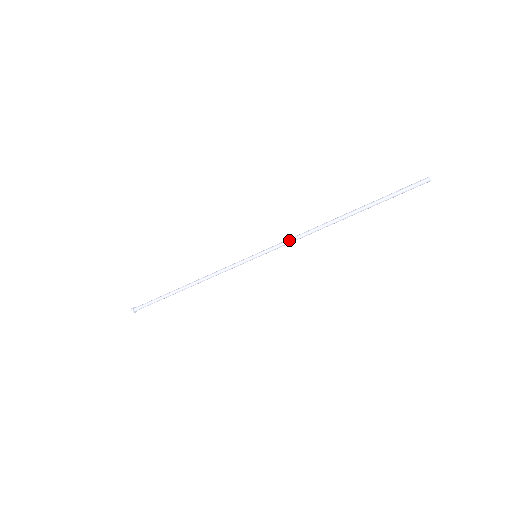
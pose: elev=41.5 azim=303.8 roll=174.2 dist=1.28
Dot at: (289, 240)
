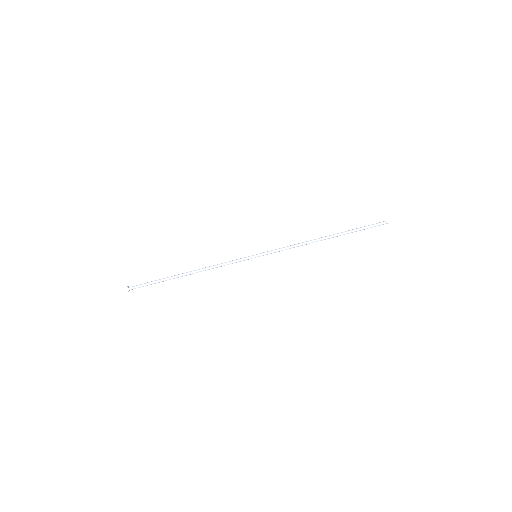
Dot at: (285, 247)
